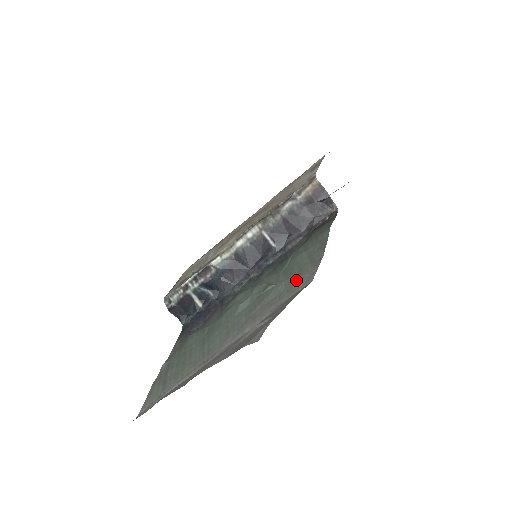
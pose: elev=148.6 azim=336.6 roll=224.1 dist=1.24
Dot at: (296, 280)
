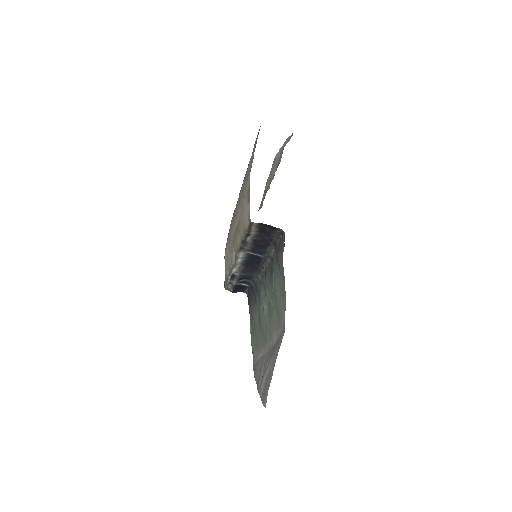
Dot at: (279, 316)
